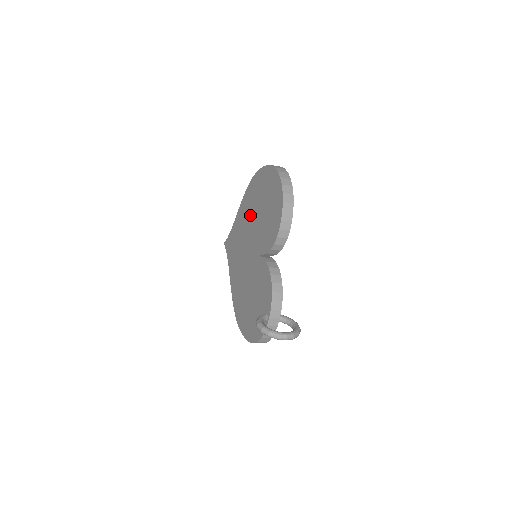
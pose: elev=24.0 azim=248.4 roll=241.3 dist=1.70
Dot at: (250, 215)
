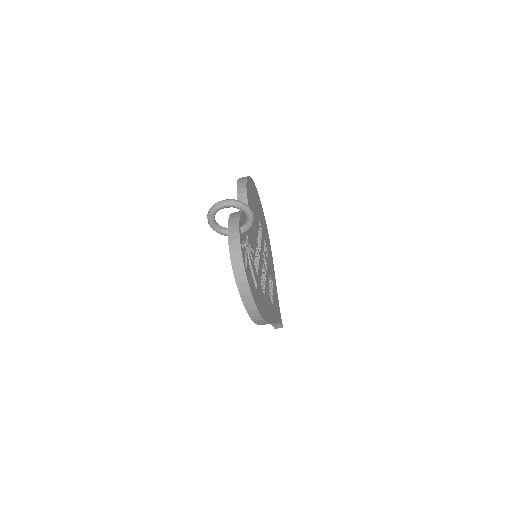
Dot at: occluded
